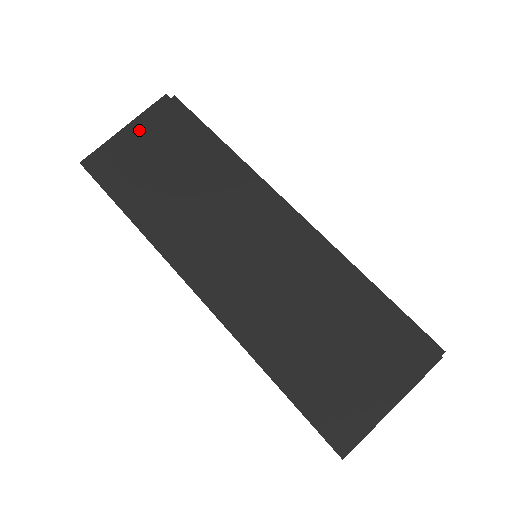
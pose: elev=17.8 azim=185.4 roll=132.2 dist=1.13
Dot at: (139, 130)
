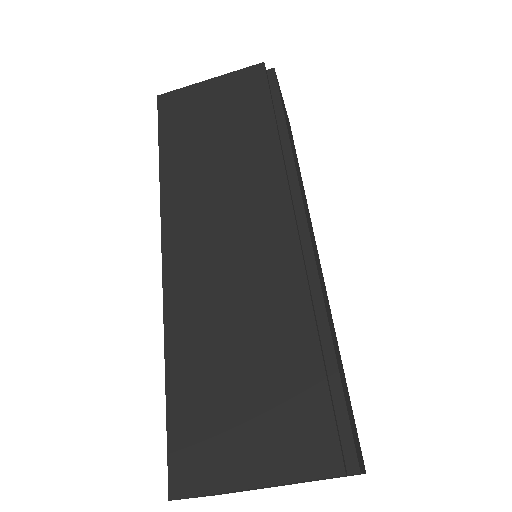
Dot at: (220, 86)
